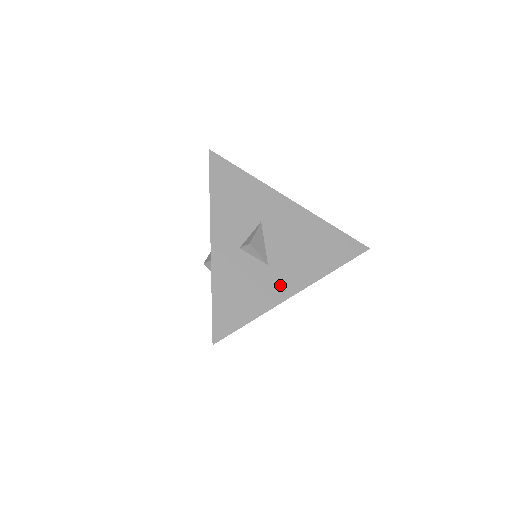
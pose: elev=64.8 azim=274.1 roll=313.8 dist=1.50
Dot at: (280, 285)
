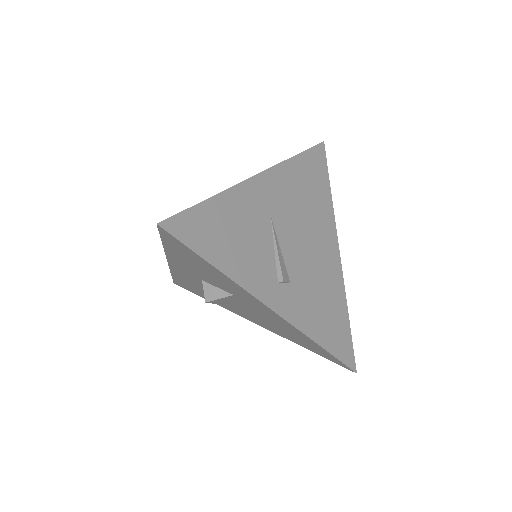
Dot at: occluded
